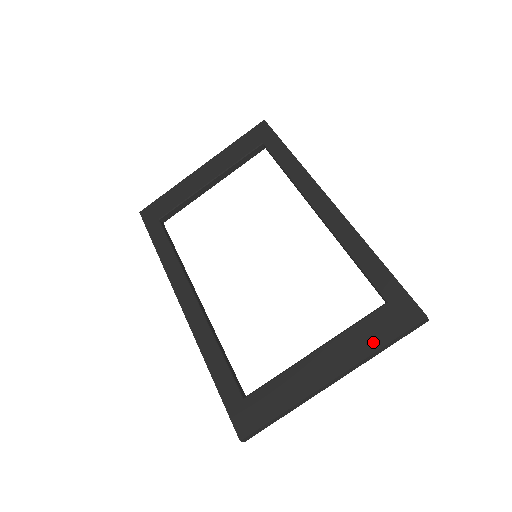
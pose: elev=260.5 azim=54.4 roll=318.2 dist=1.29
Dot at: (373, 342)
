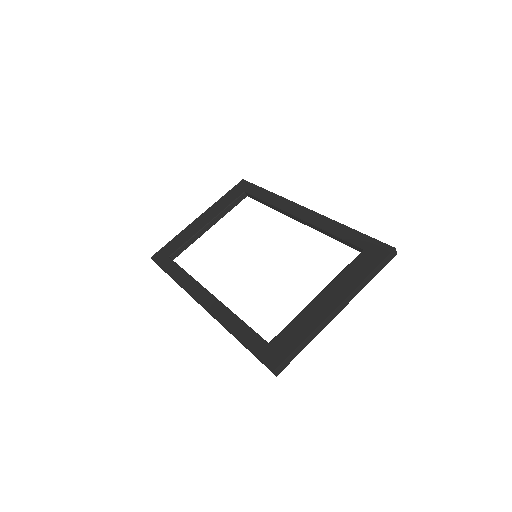
Dot at: (361, 274)
